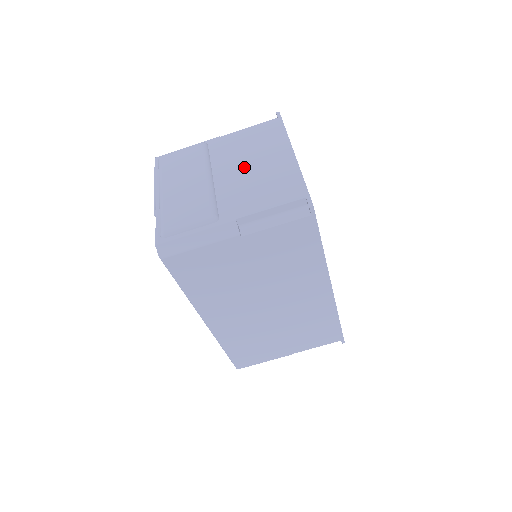
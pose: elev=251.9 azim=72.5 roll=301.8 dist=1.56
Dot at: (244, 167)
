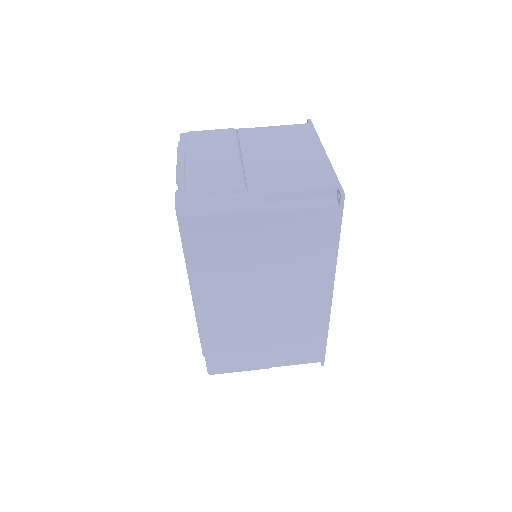
Dot at: (275, 154)
